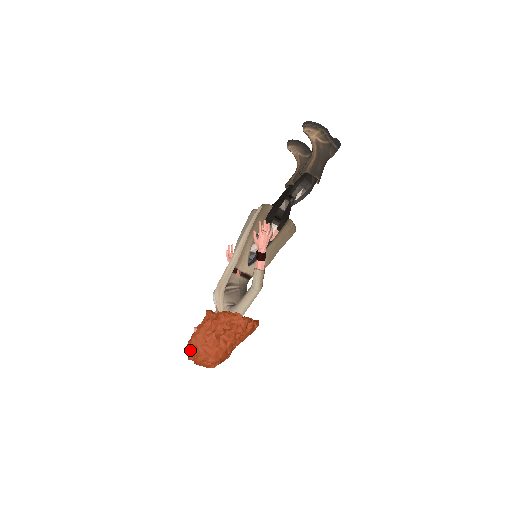
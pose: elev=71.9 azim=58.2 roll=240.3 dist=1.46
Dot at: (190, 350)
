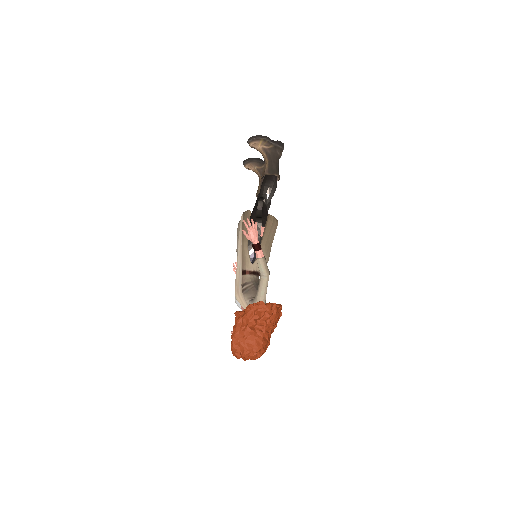
Dot at: (235, 349)
